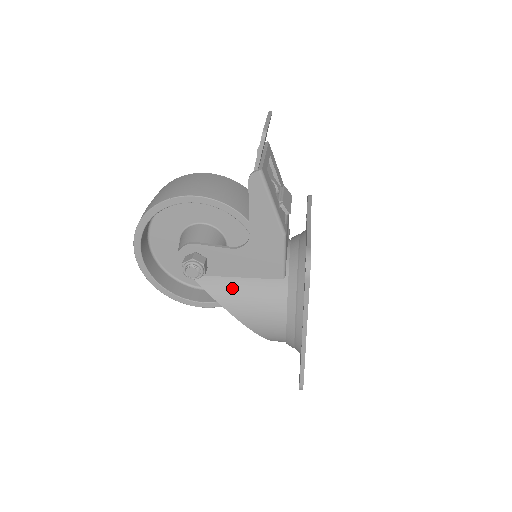
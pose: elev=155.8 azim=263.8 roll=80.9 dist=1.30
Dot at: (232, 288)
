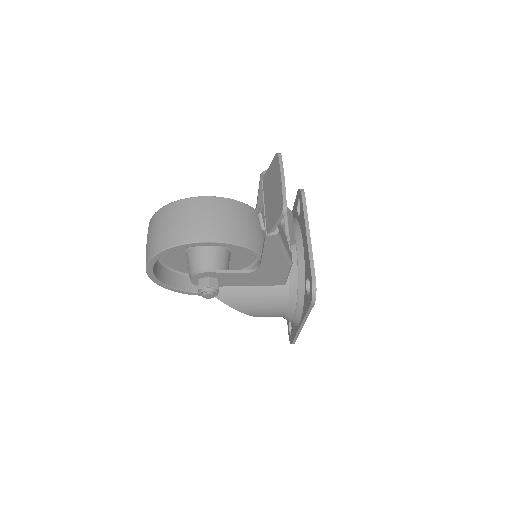
Dot at: (240, 295)
